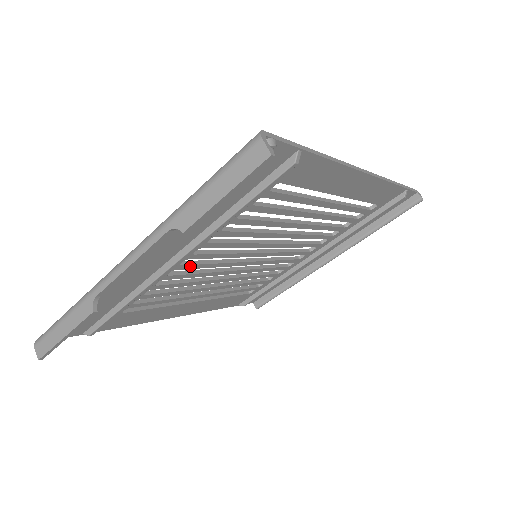
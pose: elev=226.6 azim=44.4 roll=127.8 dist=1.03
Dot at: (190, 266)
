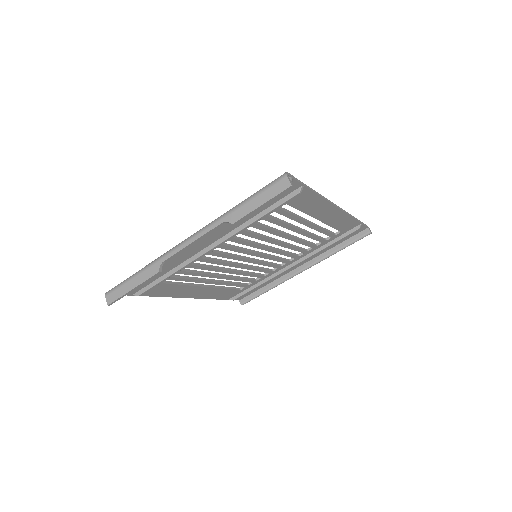
Dot at: (217, 254)
